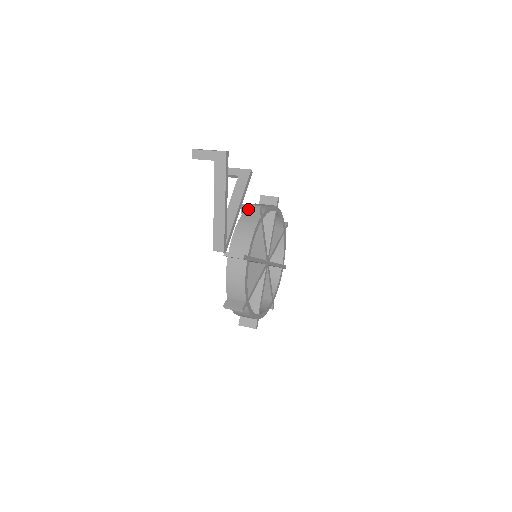
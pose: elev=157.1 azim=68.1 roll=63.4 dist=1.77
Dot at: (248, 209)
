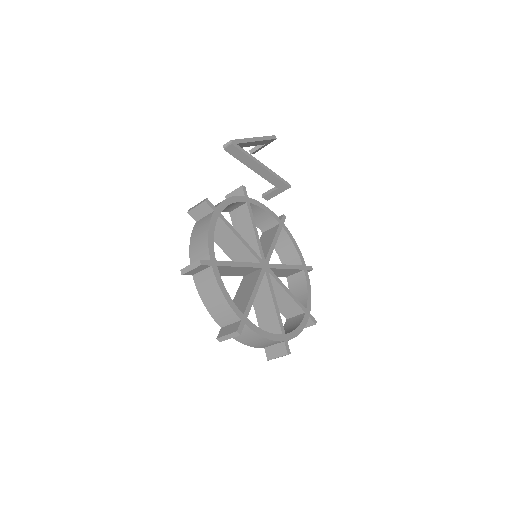
Dot at: occluded
